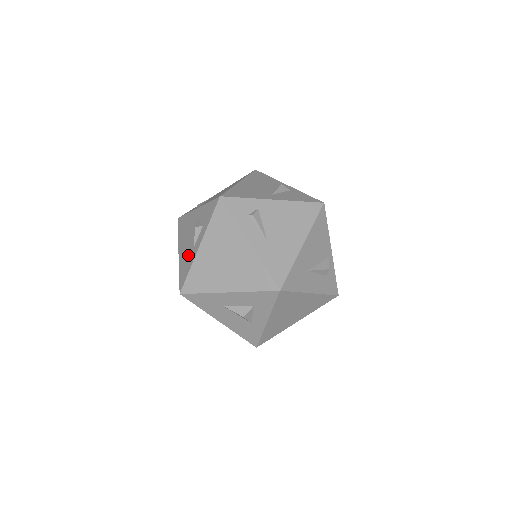
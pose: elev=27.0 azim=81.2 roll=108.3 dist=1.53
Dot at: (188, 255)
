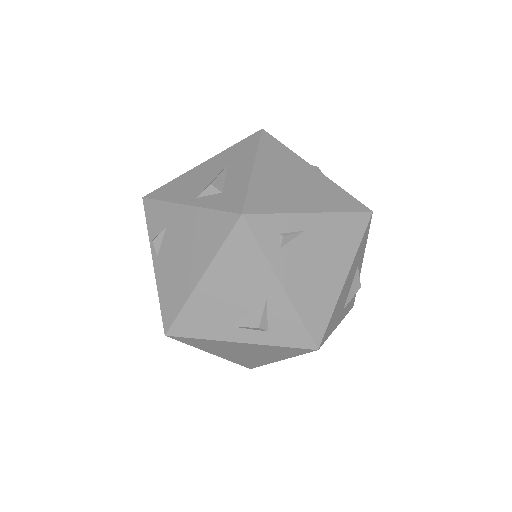
Dot at: (216, 319)
